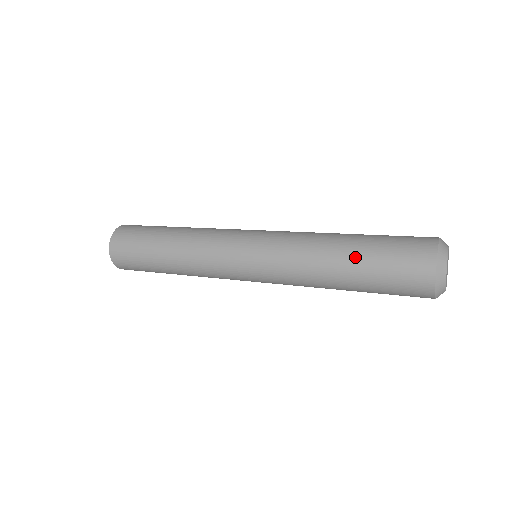
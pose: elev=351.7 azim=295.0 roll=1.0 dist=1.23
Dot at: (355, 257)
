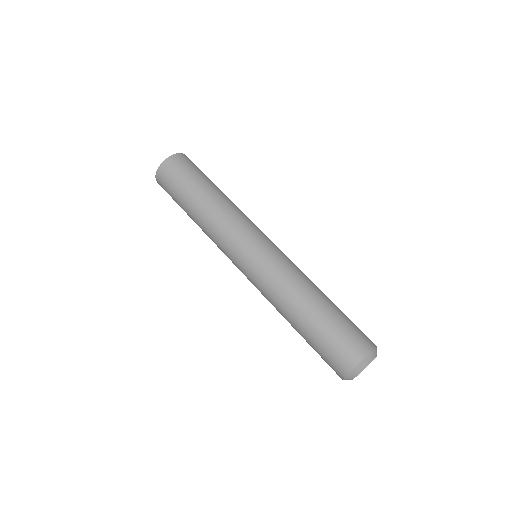
Dot at: occluded
